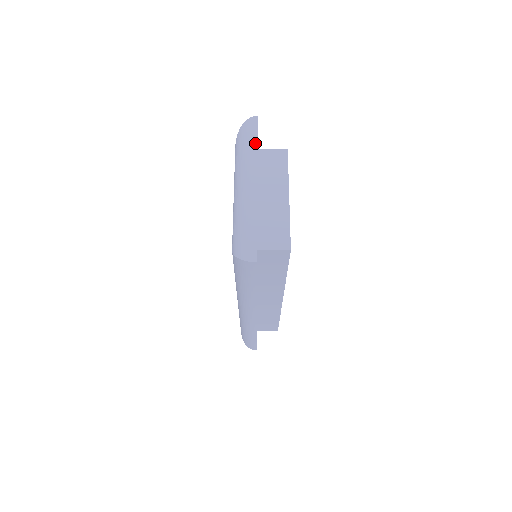
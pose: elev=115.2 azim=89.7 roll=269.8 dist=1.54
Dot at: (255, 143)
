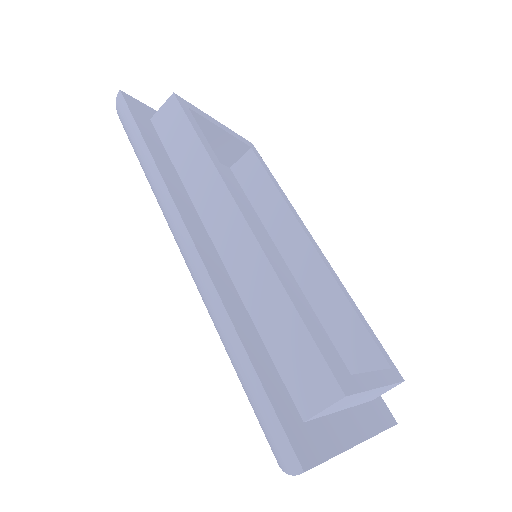
Dot at: occluded
